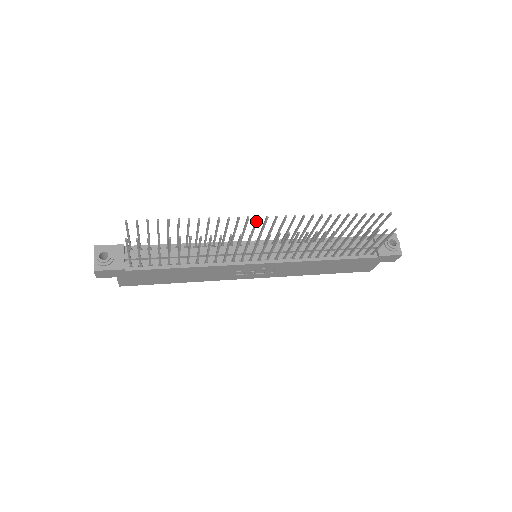
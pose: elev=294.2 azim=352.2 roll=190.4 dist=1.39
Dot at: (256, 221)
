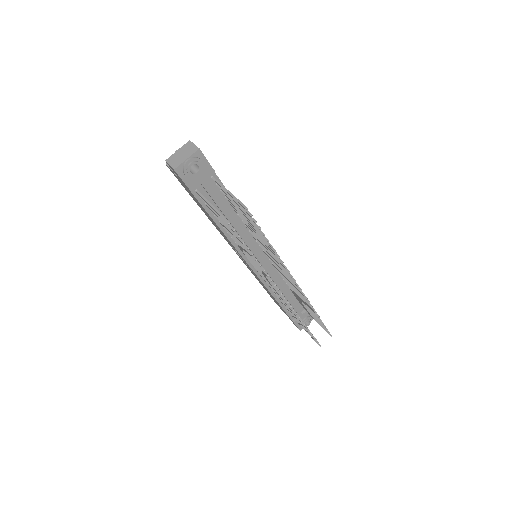
Dot at: (291, 278)
